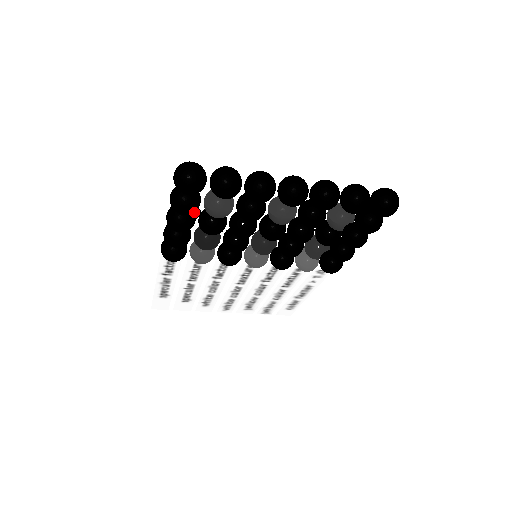
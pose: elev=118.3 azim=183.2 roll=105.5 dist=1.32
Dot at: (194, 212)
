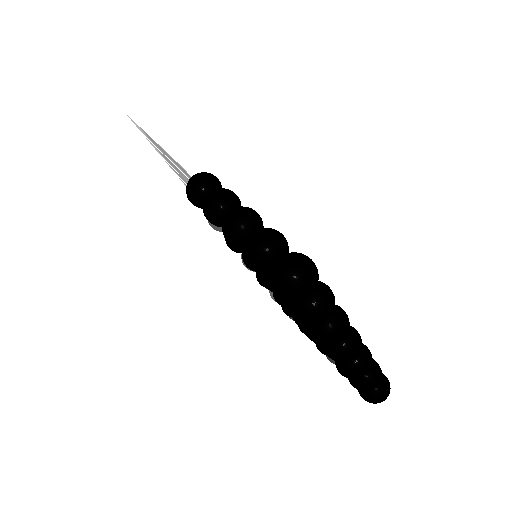
Dot at: occluded
